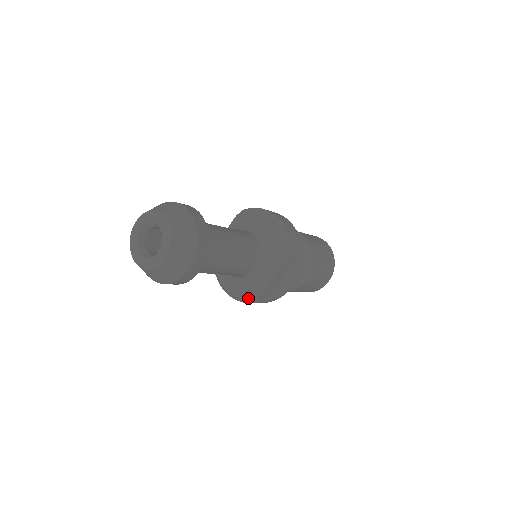
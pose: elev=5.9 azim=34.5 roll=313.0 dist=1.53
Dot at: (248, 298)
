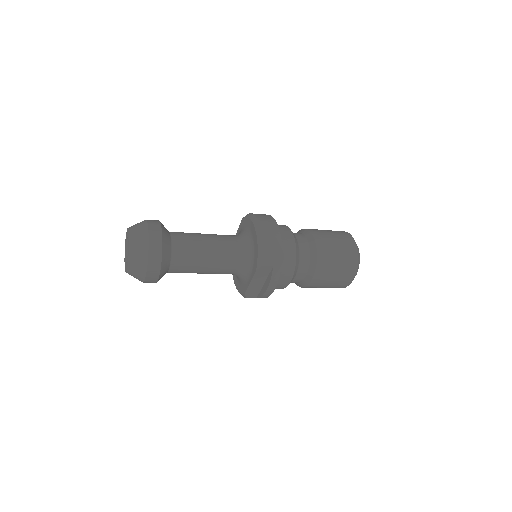
Dot at: (241, 293)
